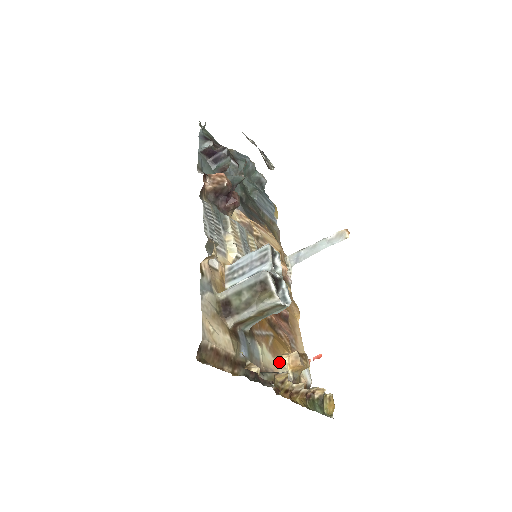
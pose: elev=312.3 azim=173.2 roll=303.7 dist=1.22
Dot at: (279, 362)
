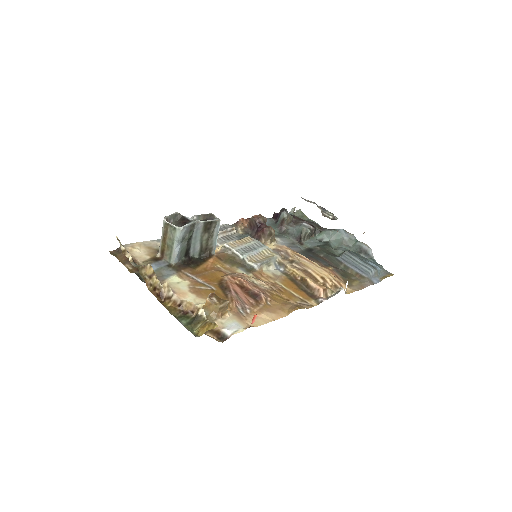
Dot at: (194, 298)
